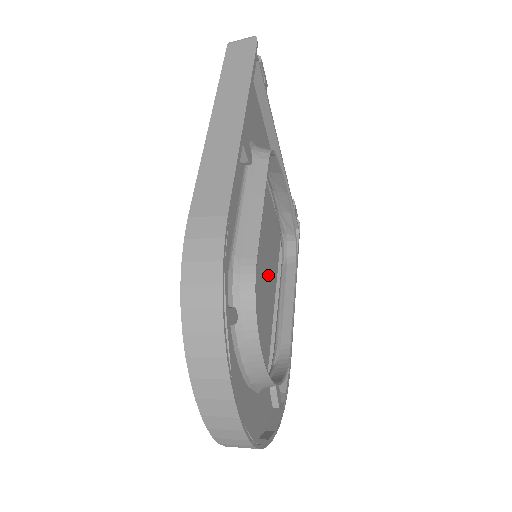
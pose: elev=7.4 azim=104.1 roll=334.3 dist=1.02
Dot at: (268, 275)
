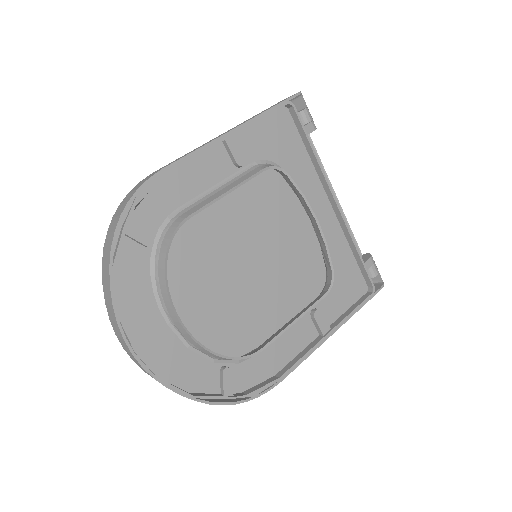
Dot at: (301, 303)
